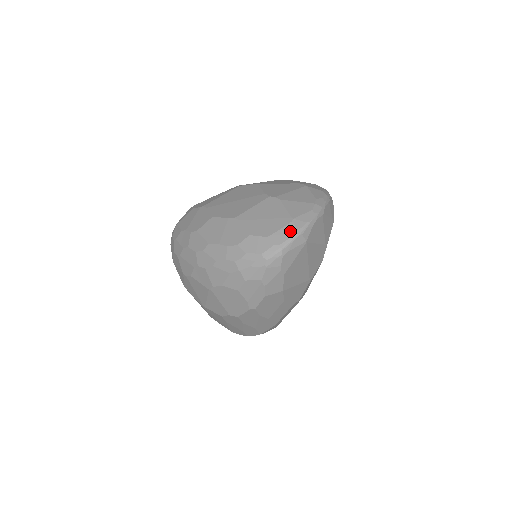
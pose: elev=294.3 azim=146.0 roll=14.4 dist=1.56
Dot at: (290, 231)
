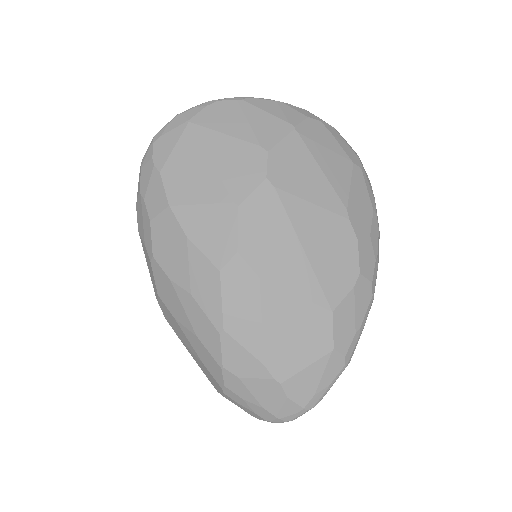
Dot at: occluded
